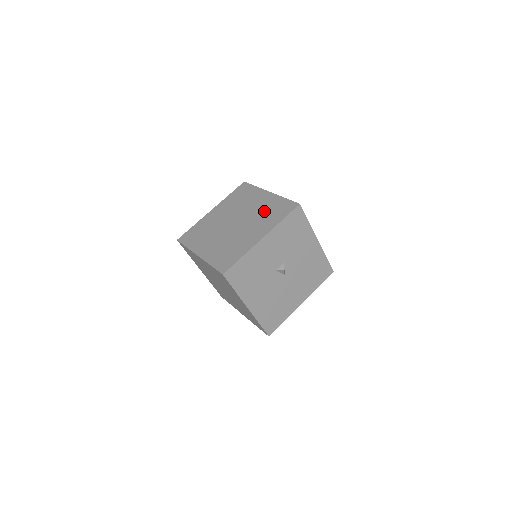
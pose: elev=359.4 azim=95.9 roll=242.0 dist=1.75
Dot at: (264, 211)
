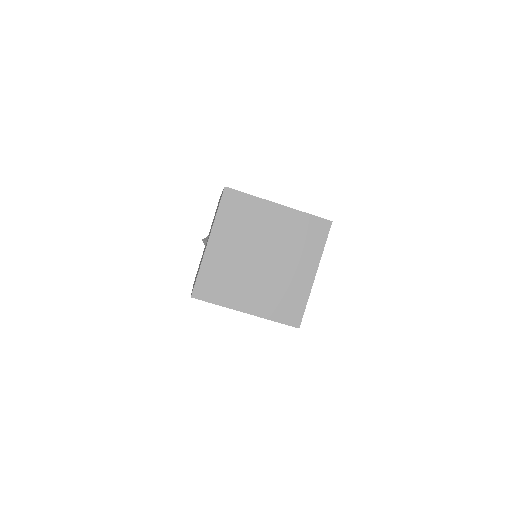
Dot at: (293, 237)
